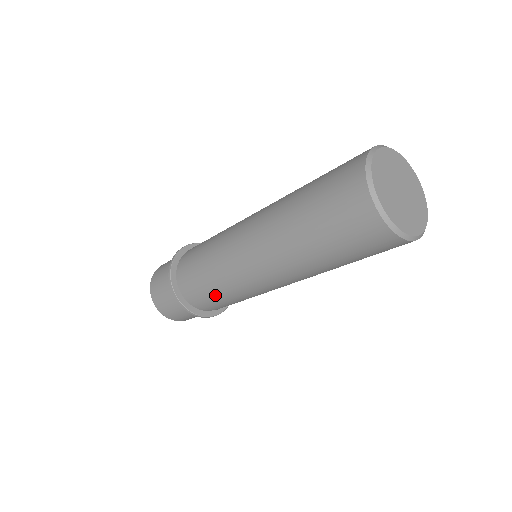
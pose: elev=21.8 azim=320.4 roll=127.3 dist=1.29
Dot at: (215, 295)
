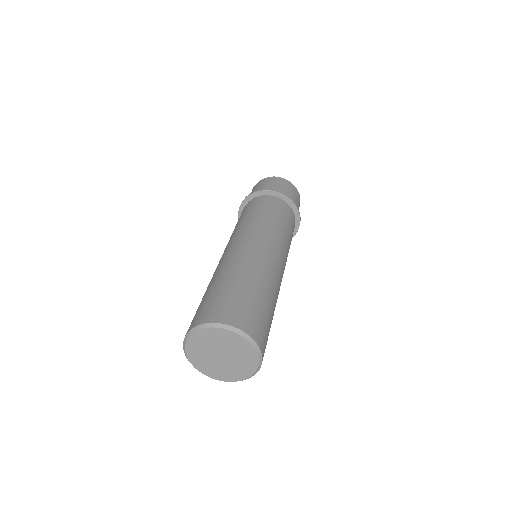
Dot at: occluded
